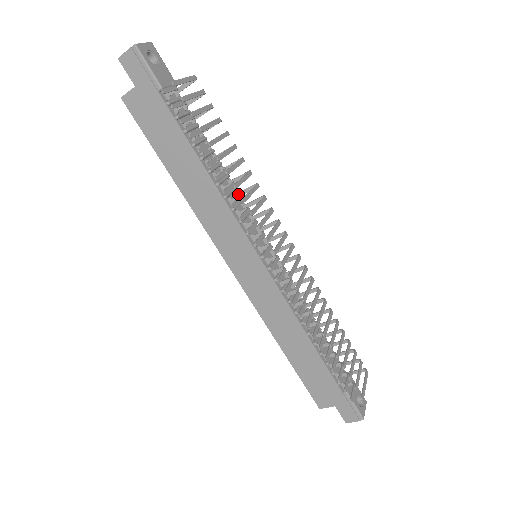
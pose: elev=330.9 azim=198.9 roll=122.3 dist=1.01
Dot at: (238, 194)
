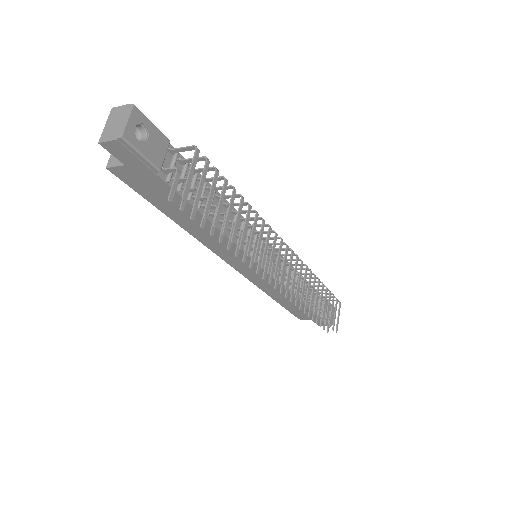
Dot at: (241, 220)
